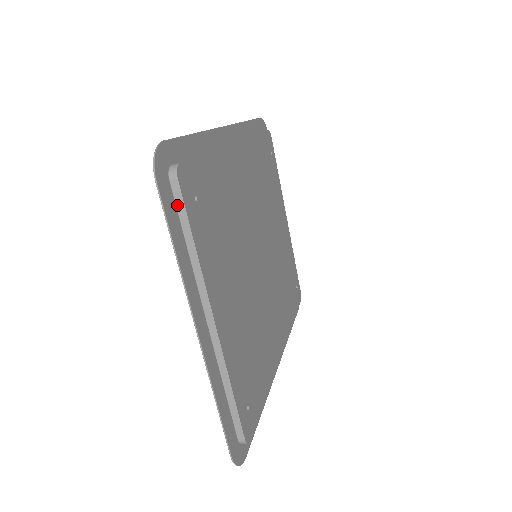
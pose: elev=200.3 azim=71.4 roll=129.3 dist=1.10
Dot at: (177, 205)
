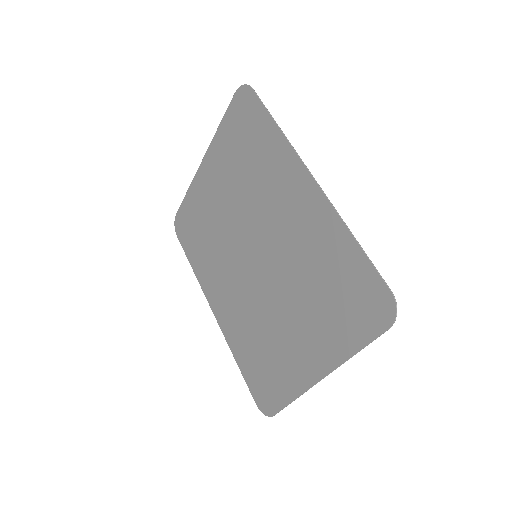
Dot at: (368, 323)
